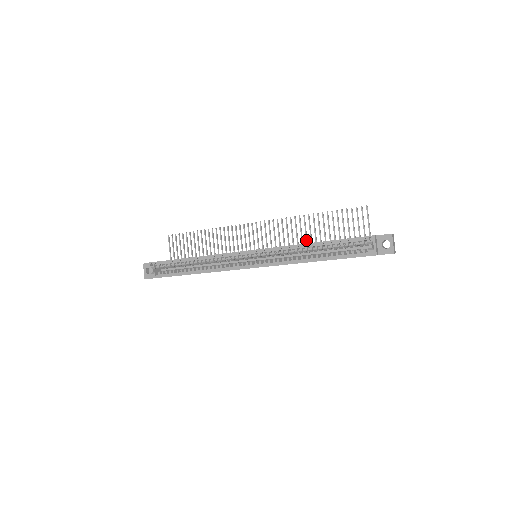
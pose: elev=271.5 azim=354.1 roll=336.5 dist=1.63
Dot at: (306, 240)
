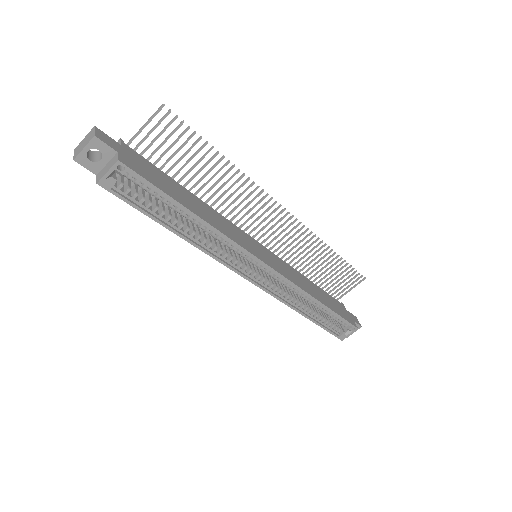
Dot at: occluded
